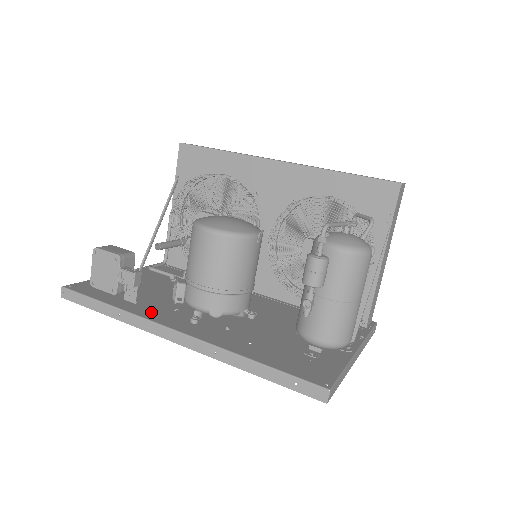
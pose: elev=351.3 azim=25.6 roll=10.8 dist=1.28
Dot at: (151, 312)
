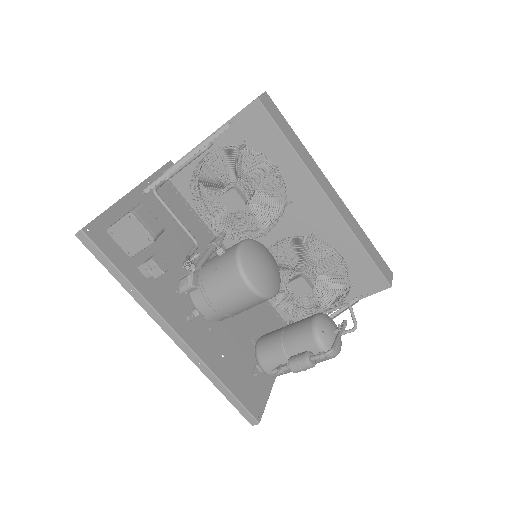
Dot at: (159, 297)
